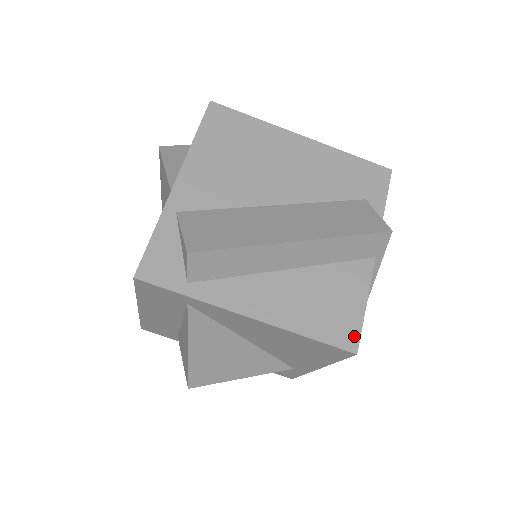
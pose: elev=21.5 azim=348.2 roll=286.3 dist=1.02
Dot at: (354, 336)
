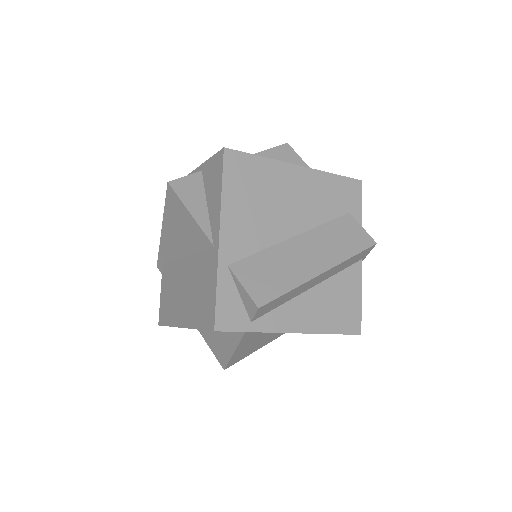
Dot at: (358, 323)
